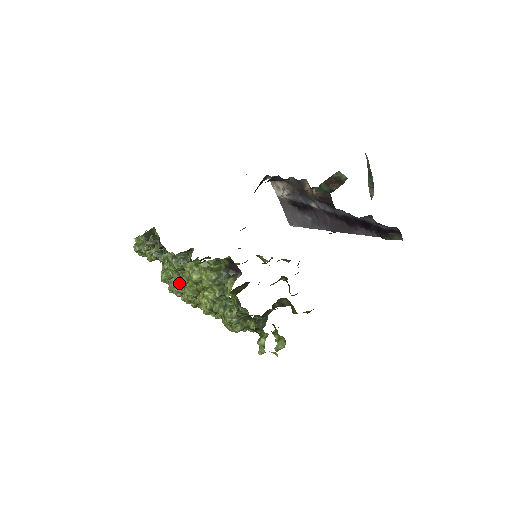
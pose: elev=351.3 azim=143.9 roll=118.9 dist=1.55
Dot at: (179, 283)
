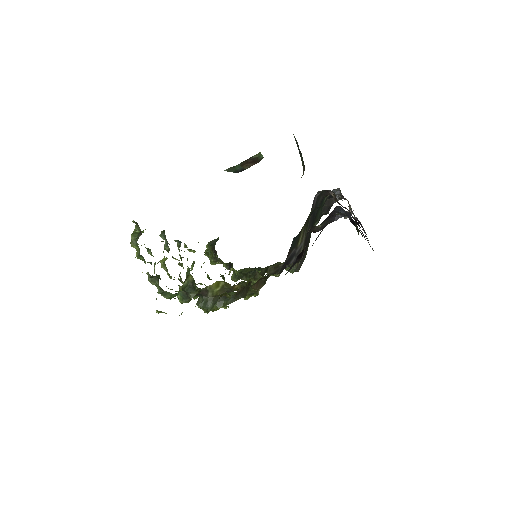
Dot at: (165, 260)
